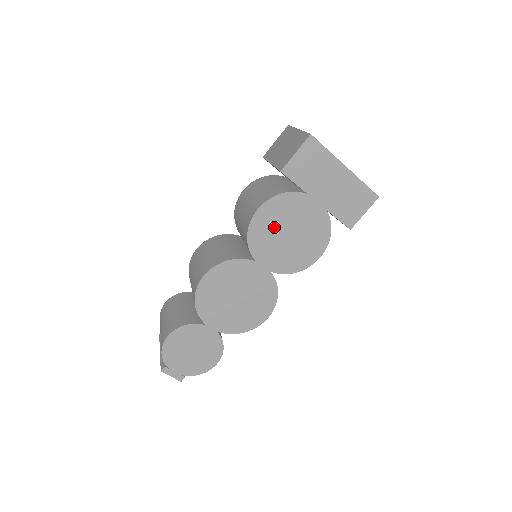
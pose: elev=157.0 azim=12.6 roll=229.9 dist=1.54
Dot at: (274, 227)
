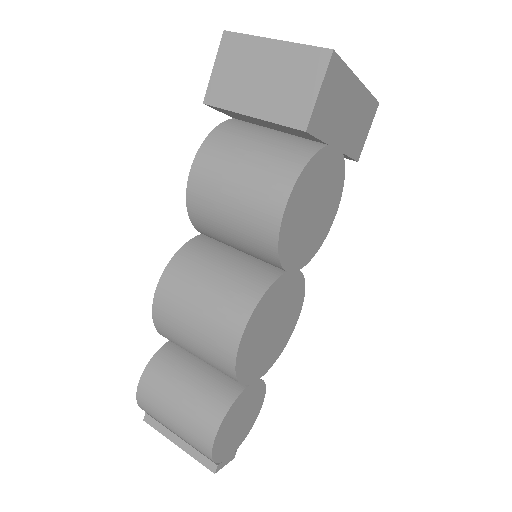
Dot at: (301, 215)
